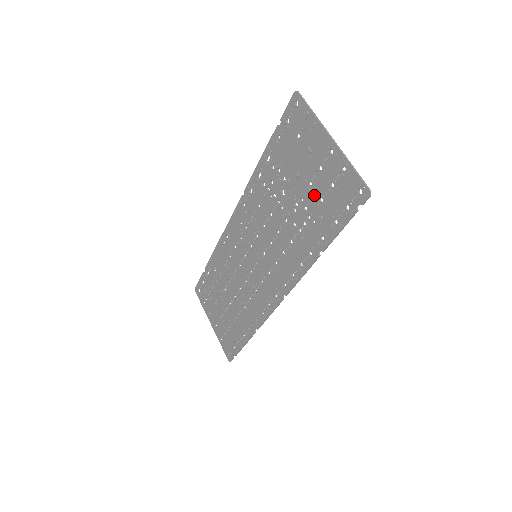
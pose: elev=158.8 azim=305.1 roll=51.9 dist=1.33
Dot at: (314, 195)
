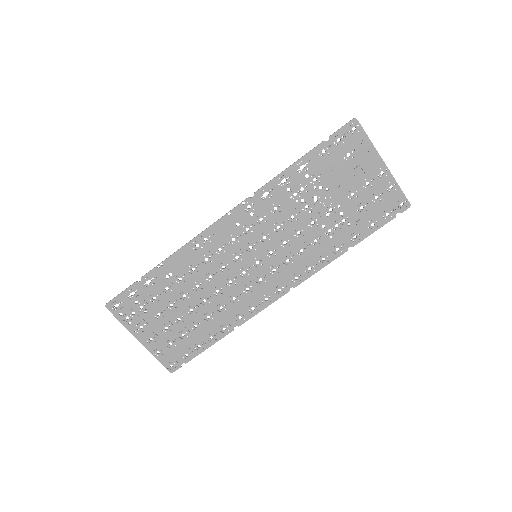
Dot at: (355, 204)
